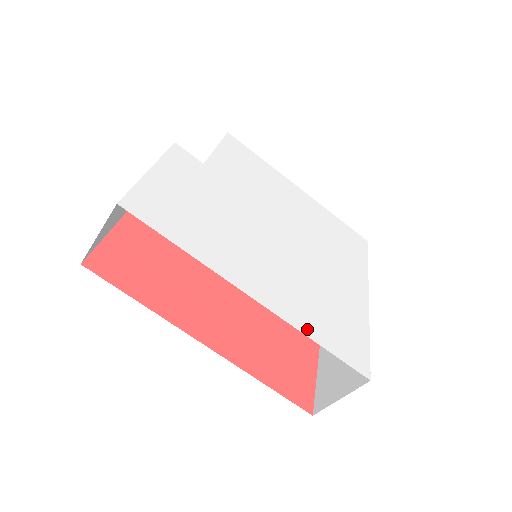
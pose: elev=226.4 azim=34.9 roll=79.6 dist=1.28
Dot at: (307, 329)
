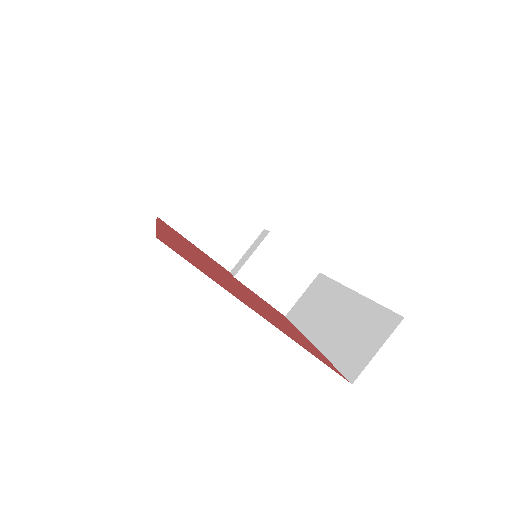
Dot at: occluded
